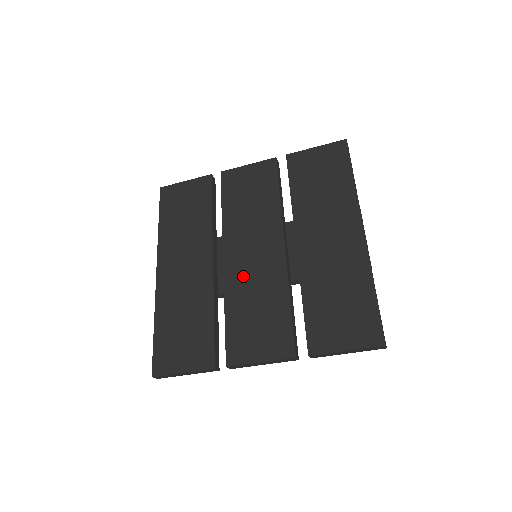
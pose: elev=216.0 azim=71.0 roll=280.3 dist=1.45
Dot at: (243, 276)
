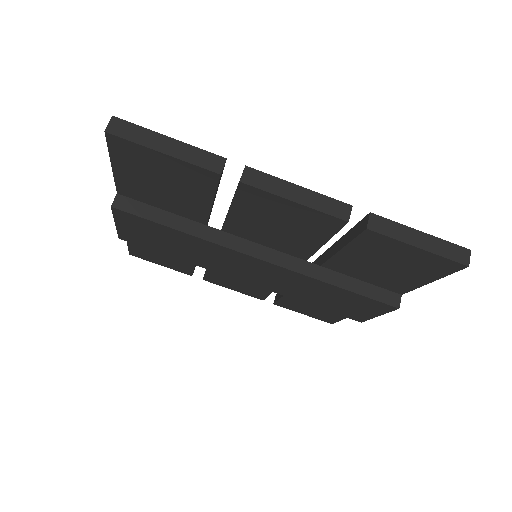
Dot at: occluded
